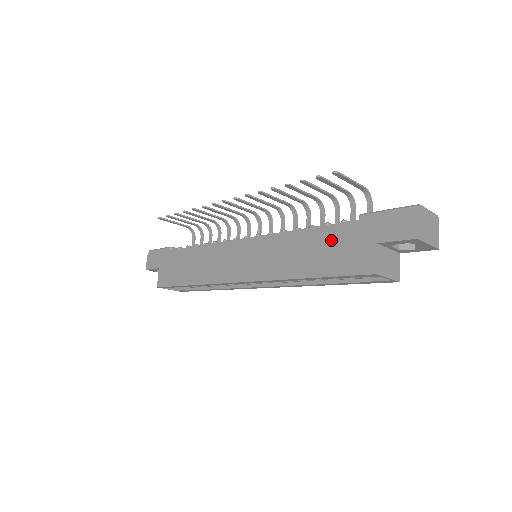
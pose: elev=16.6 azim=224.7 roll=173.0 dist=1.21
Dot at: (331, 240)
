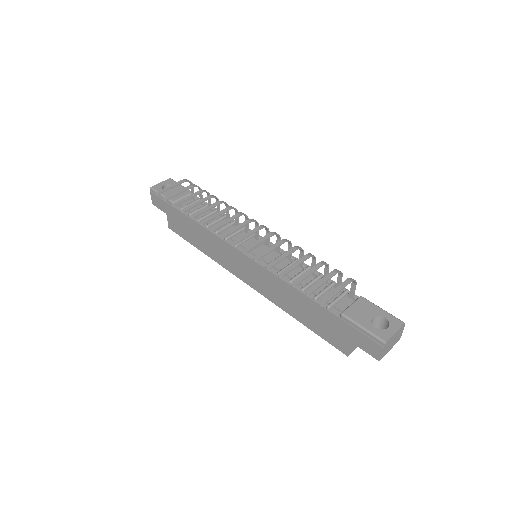
Dot at: (318, 314)
